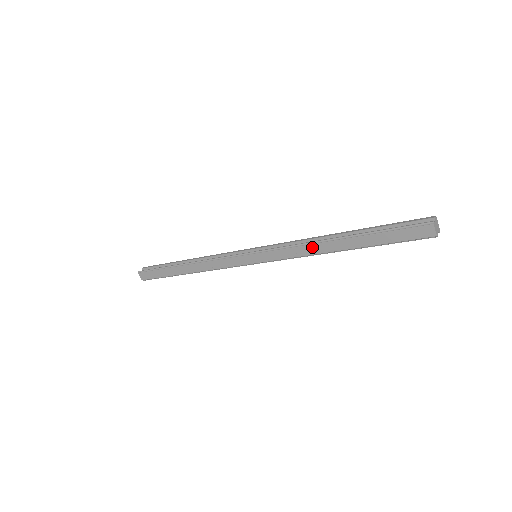
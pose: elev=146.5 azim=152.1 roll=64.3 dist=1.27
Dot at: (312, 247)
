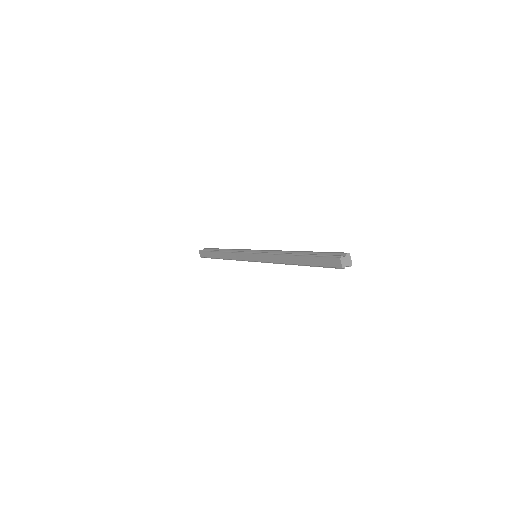
Dot at: (280, 257)
